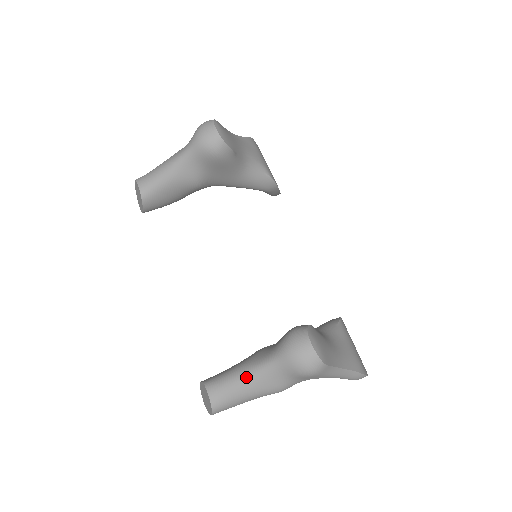
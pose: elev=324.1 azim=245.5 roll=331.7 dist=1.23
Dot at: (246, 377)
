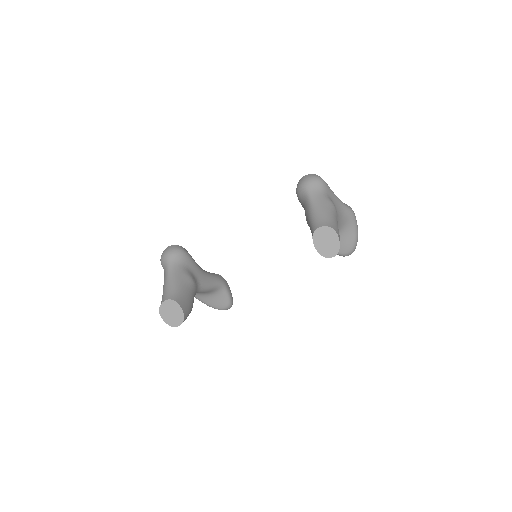
Dot at: (315, 208)
